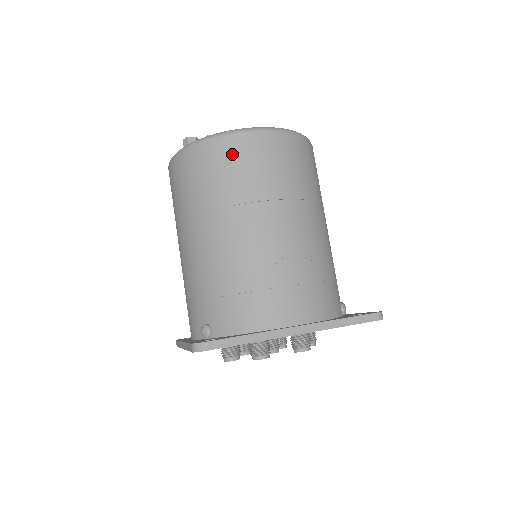
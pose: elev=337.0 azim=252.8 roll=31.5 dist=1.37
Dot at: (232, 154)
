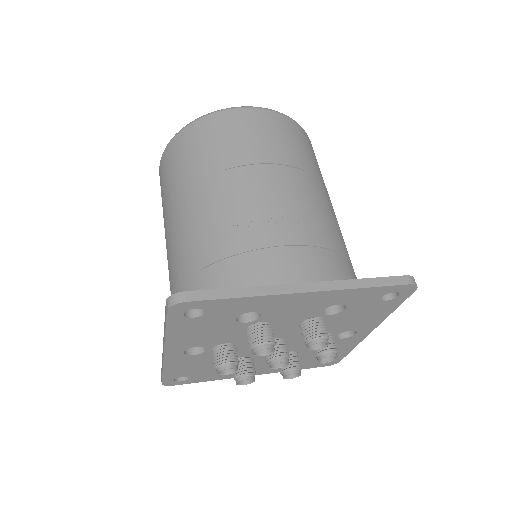
Dot at: (223, 126)
